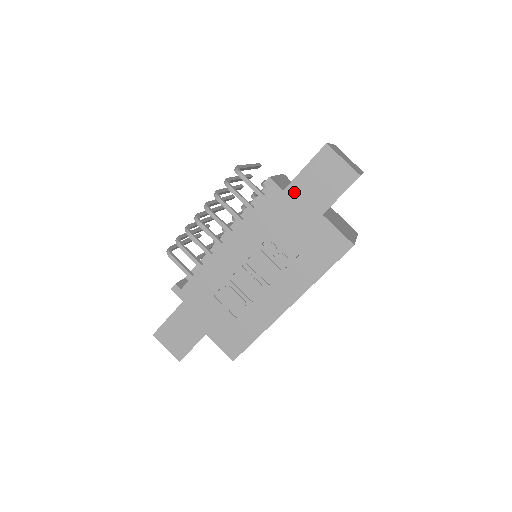
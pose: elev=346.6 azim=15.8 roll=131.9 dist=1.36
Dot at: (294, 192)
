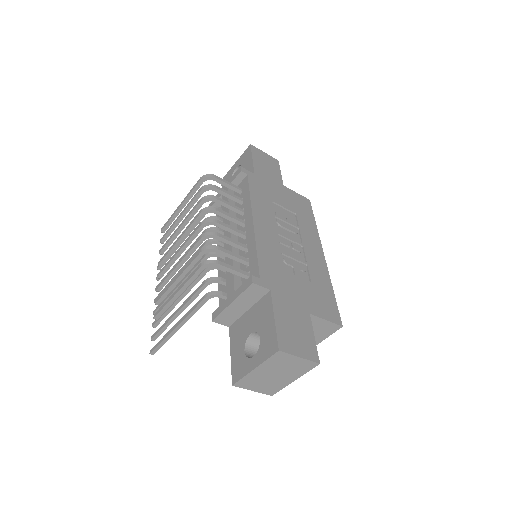
Dot at: (260, 174)
